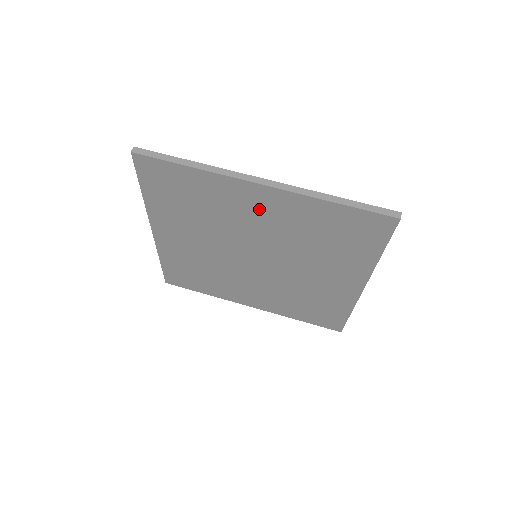
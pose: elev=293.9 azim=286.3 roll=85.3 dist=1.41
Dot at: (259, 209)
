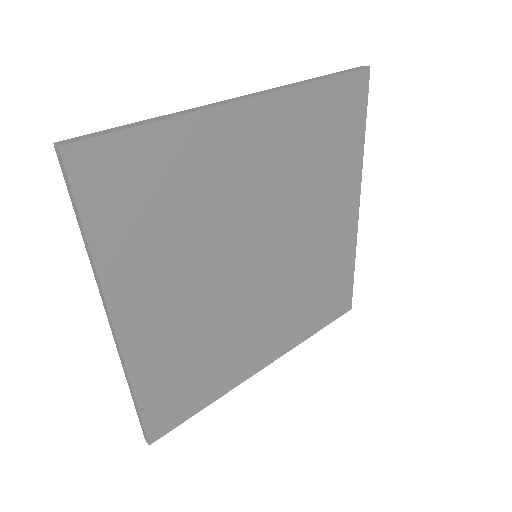
Dot at: (252, 150)
